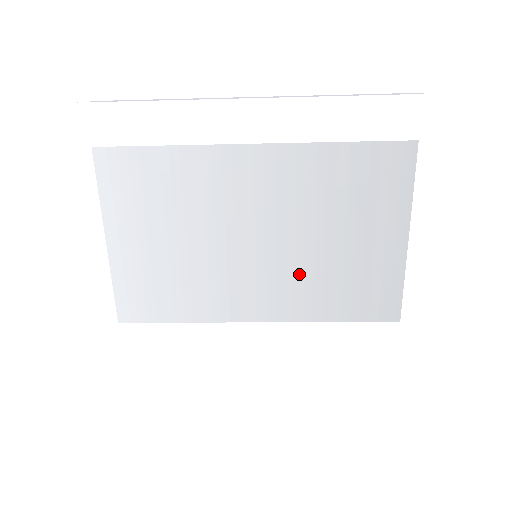
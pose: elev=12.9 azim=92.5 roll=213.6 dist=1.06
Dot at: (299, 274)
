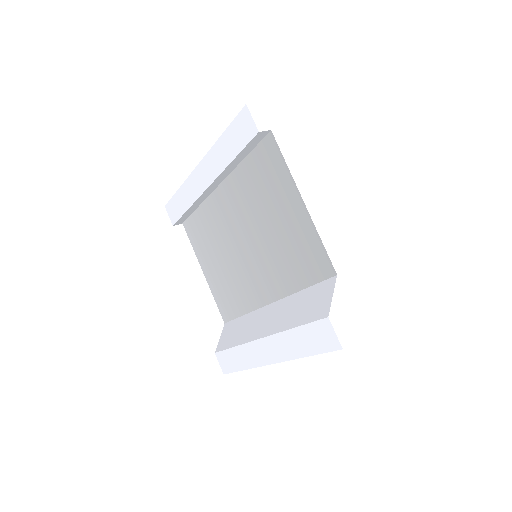
Dot at: (270, 259)
